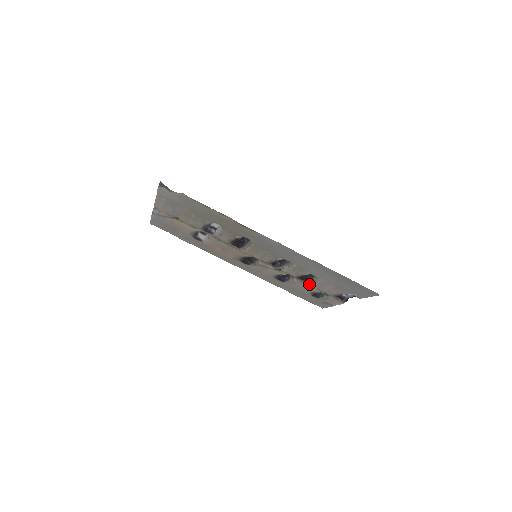
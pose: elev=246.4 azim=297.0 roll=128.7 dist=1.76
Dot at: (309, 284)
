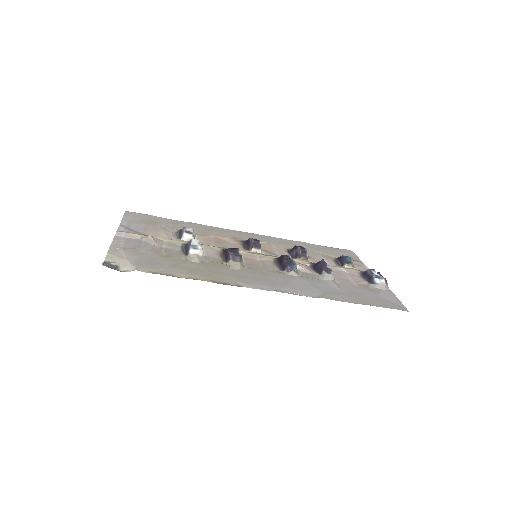
Dot at: (327, 265)
